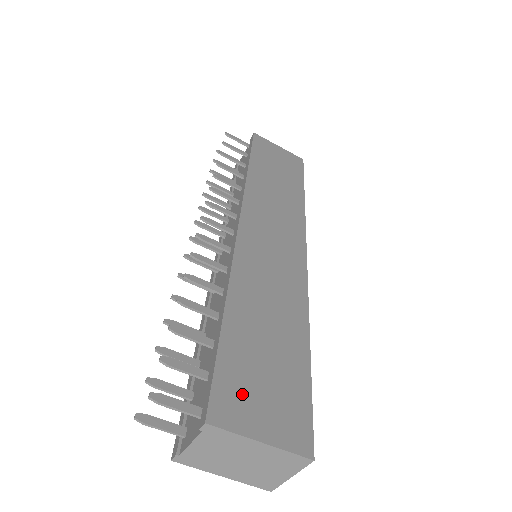
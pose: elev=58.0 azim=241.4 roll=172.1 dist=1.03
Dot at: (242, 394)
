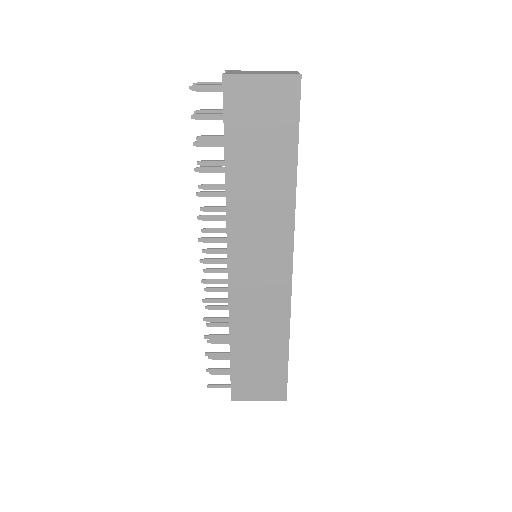
Dot at: (247, 385)
